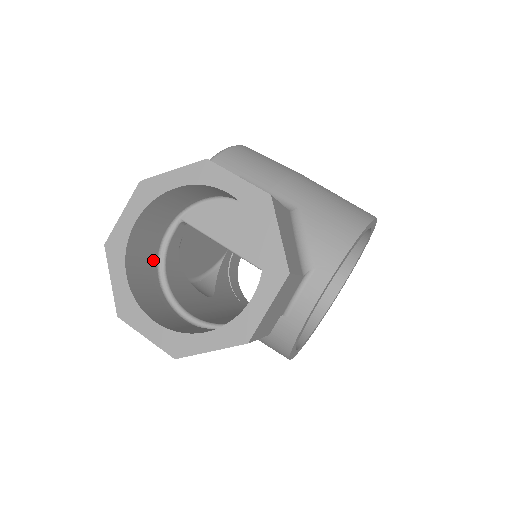
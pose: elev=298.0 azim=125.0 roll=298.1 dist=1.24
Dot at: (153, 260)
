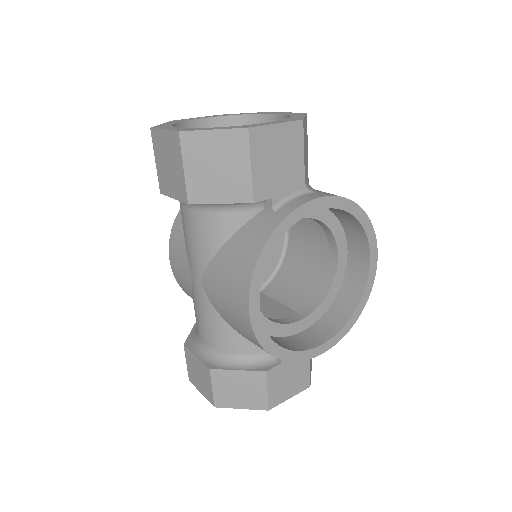
Dot at: occluded
